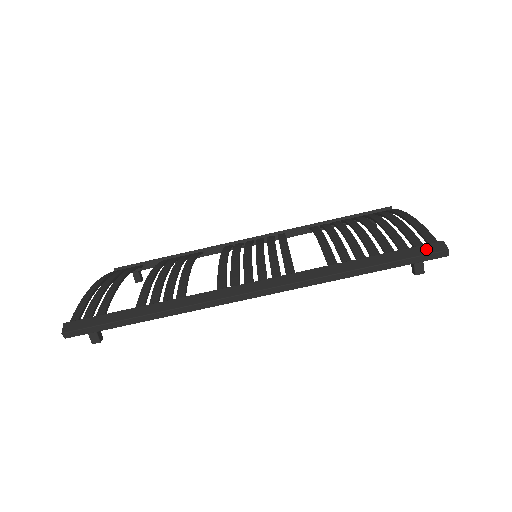
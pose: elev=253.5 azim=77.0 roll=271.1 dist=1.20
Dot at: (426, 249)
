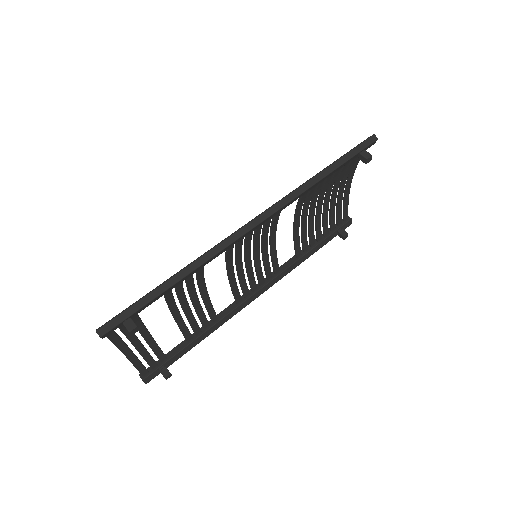
Dot at: (360, 143)
